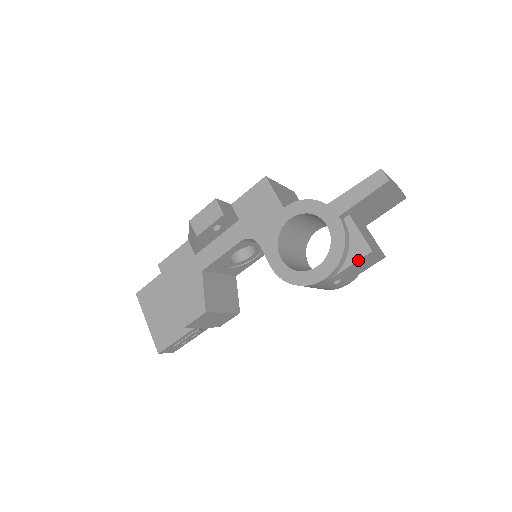
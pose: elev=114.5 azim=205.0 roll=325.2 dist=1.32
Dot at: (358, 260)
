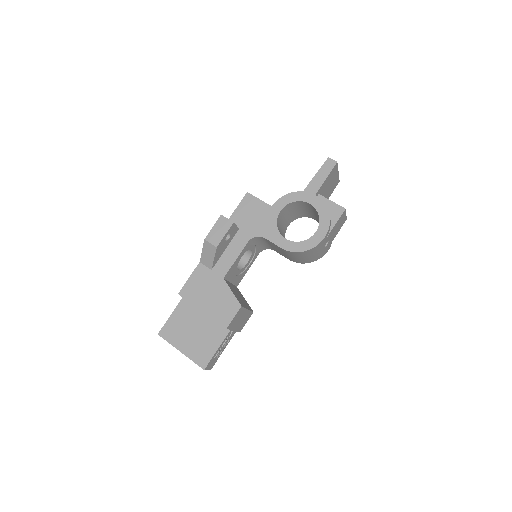
Dot at: (339, 218)
